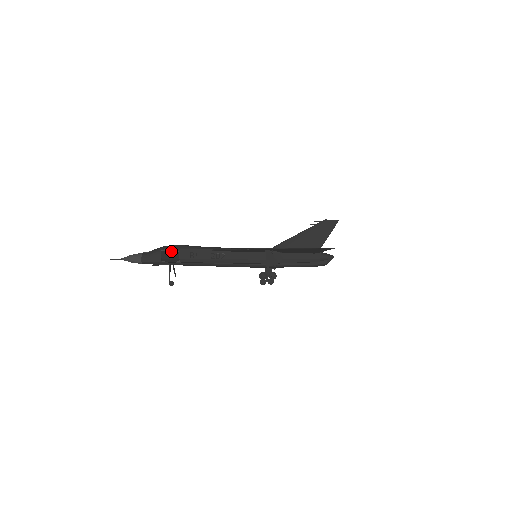
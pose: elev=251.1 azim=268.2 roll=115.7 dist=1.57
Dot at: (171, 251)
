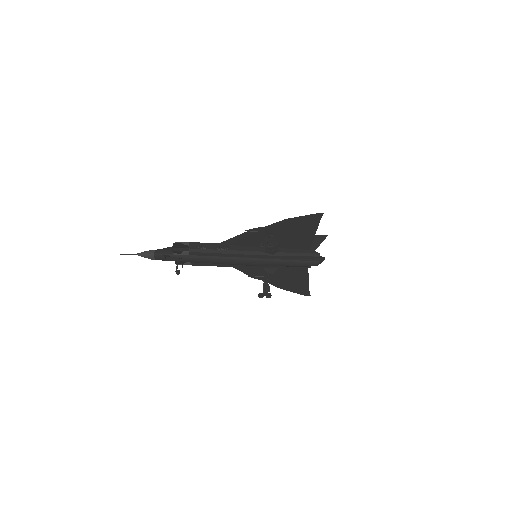
Dot at: (182, 243)
